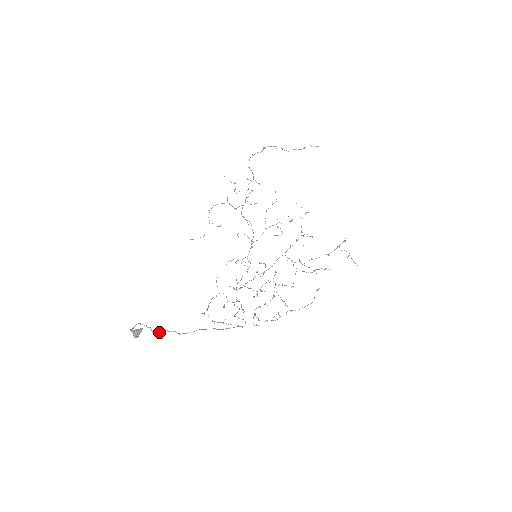
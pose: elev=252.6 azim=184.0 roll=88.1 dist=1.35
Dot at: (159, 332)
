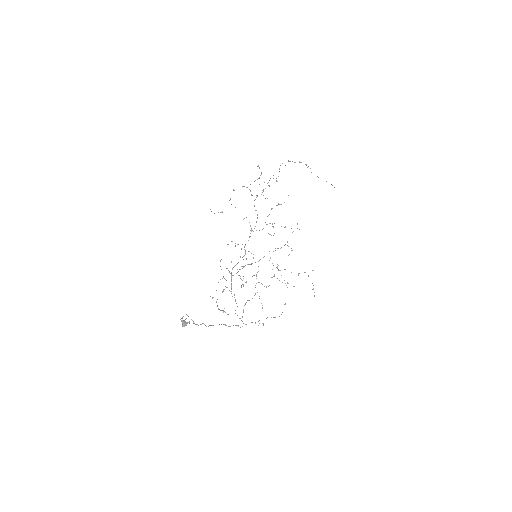
Dot at: (197, 324)
